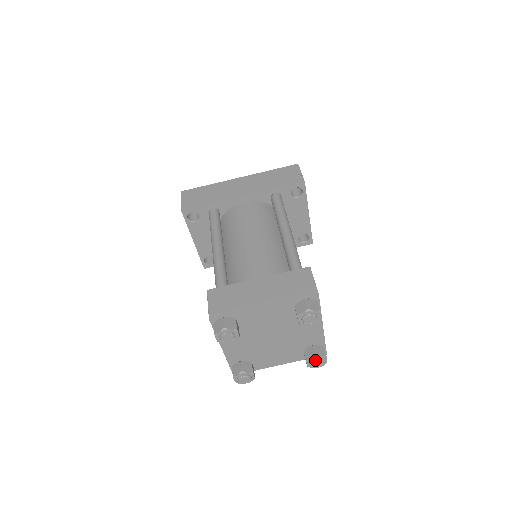
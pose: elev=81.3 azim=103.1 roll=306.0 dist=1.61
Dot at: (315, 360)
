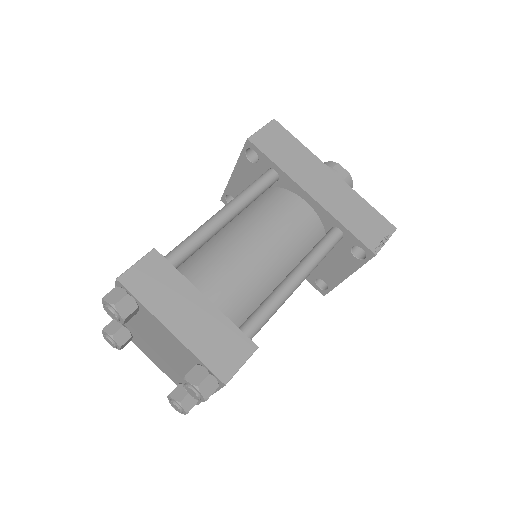
Dot at: (175, 404)
